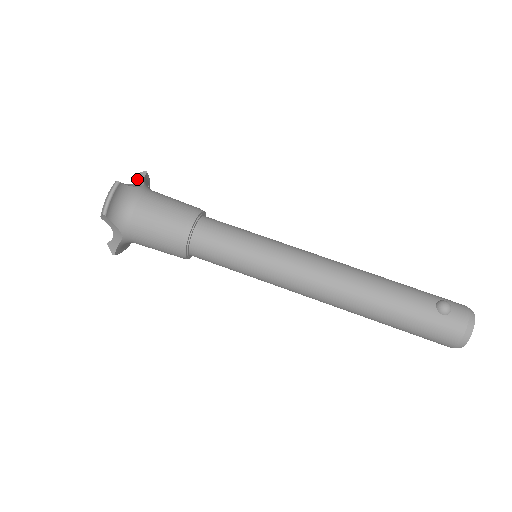
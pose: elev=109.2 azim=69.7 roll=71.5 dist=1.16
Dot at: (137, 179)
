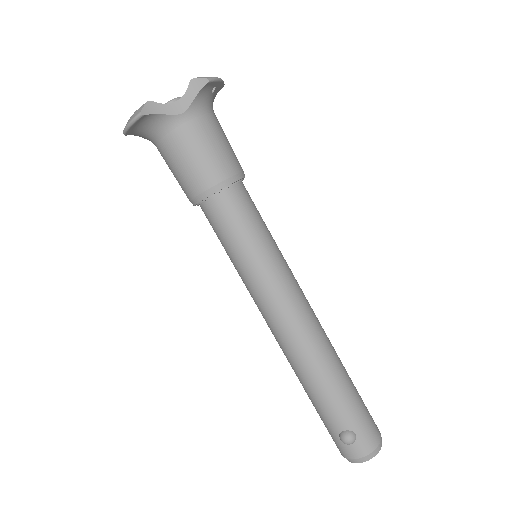
Dot at: (188, 91)
